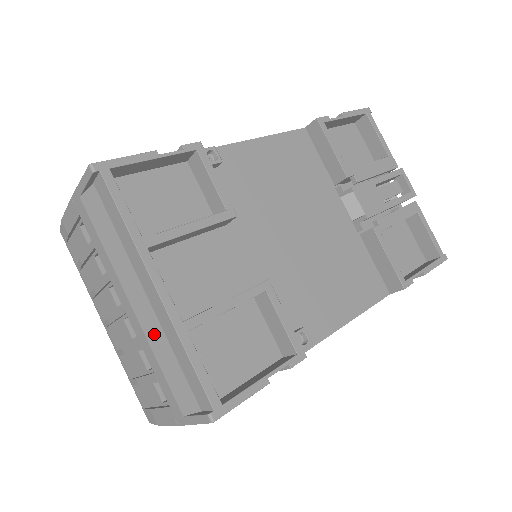
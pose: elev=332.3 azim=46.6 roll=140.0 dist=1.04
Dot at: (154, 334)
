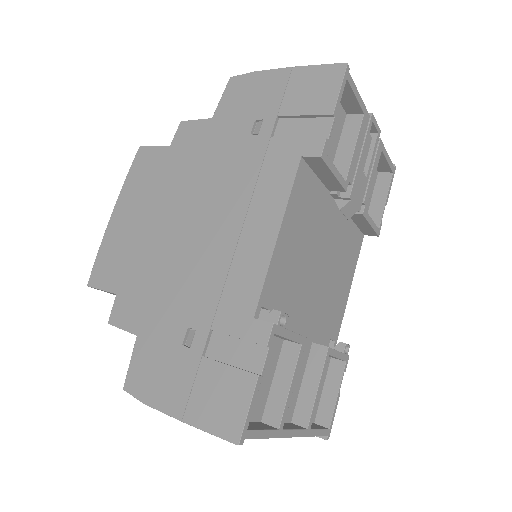
Dot at: occluded
